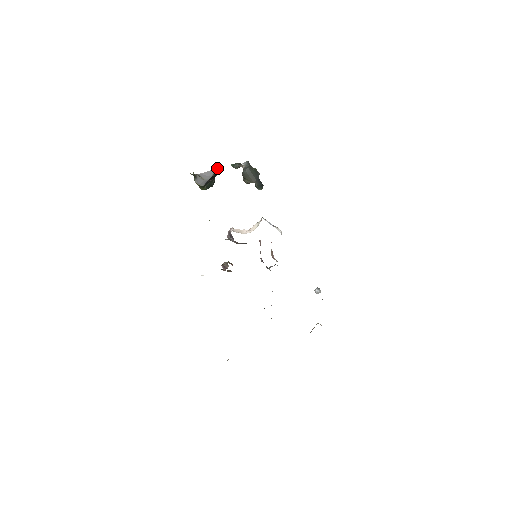
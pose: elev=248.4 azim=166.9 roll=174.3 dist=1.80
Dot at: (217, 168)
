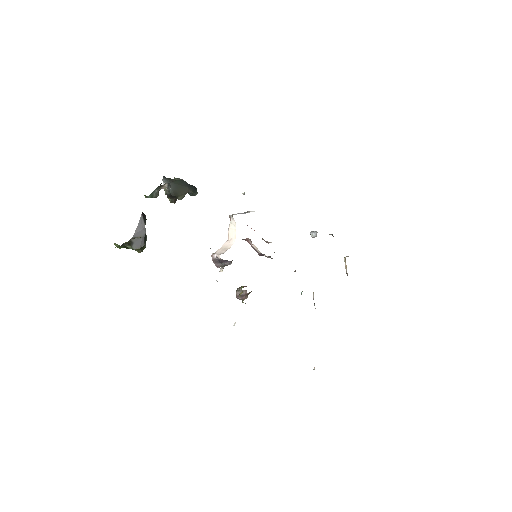
Dot at: occluded
